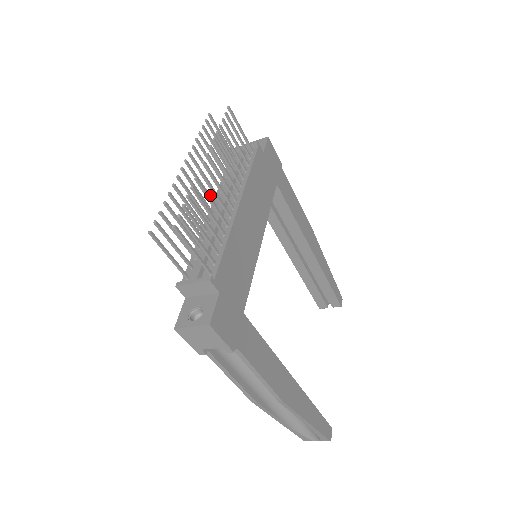
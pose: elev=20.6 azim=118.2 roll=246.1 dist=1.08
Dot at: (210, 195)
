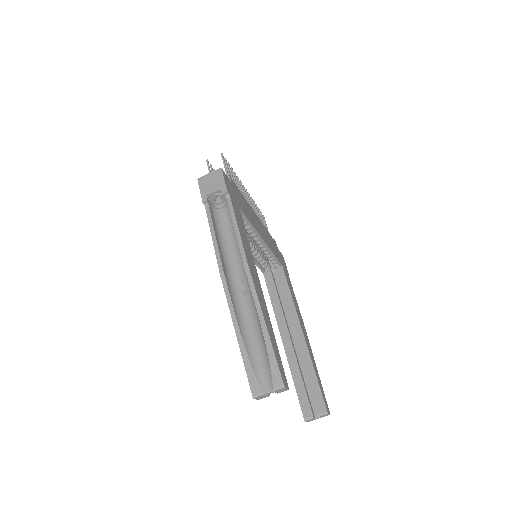
Dot at: occluded
